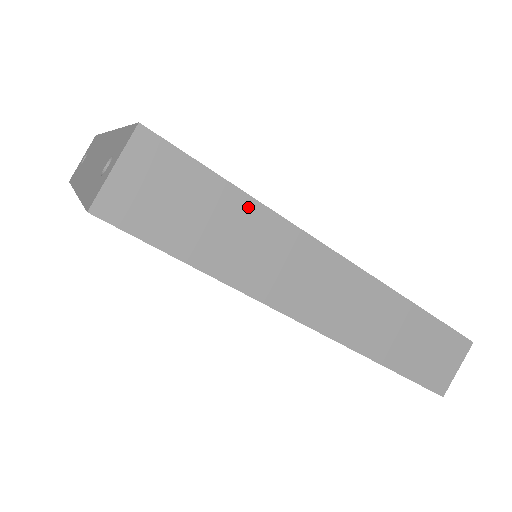
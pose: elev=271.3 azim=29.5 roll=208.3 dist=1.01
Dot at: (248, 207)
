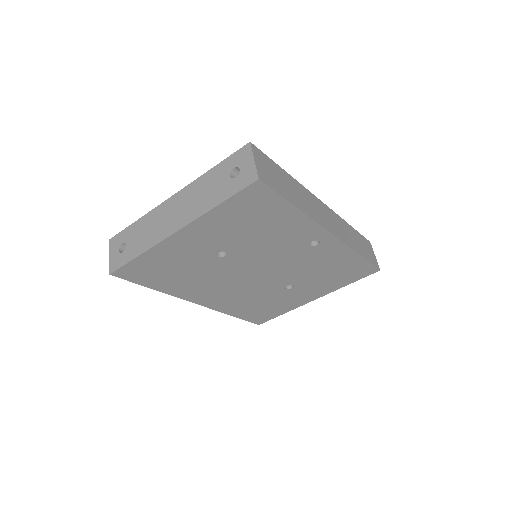
Dot at: (290, 178)
